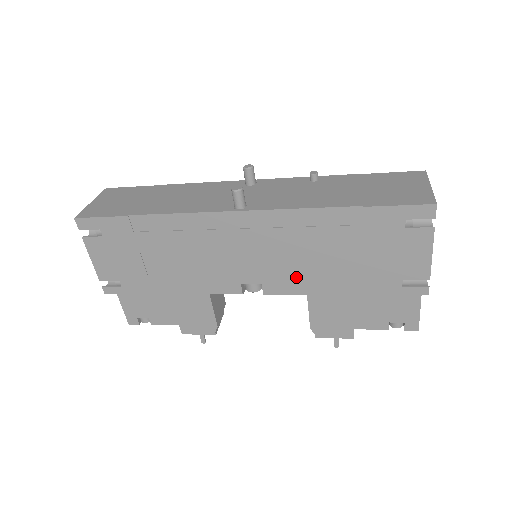
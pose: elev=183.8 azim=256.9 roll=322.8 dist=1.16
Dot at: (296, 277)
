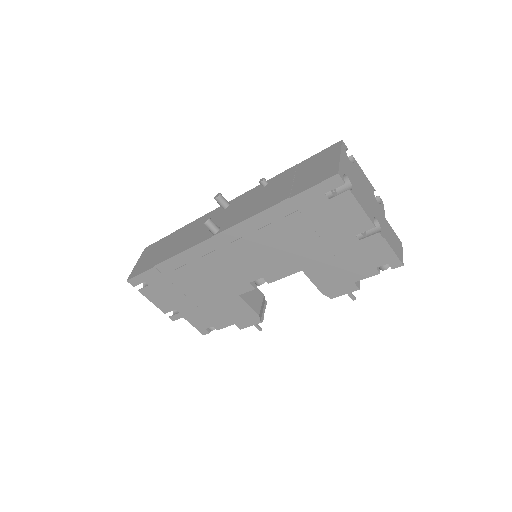
Dot at: (281, 263)
